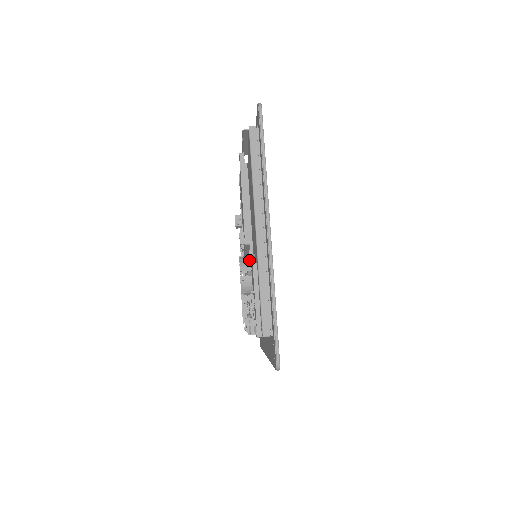
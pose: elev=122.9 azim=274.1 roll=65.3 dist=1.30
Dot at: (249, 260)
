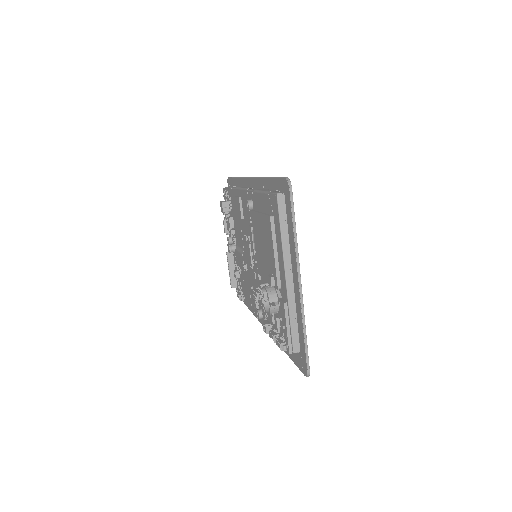
Dot at: (275, 292)
